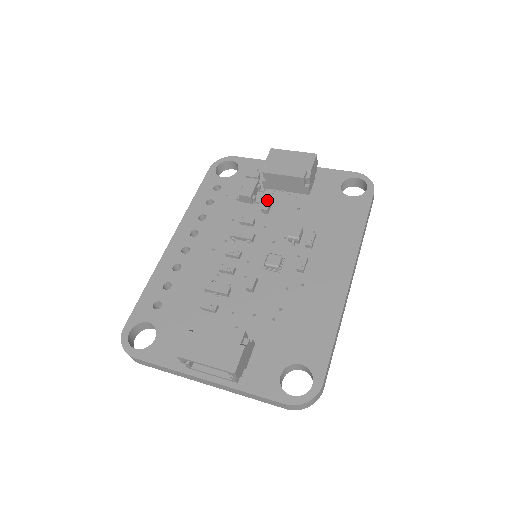
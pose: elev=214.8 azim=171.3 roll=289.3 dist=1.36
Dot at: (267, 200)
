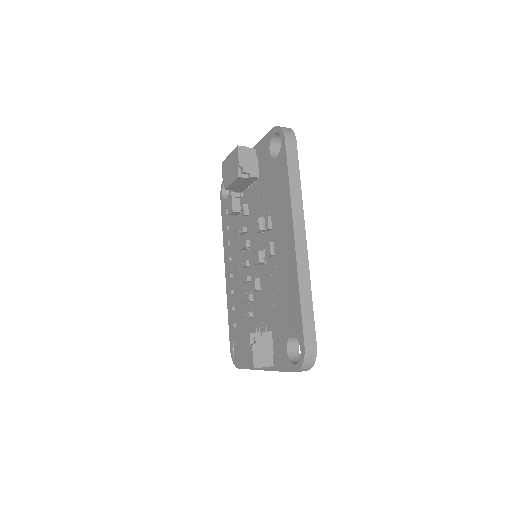
Dot at: (241, 206)
